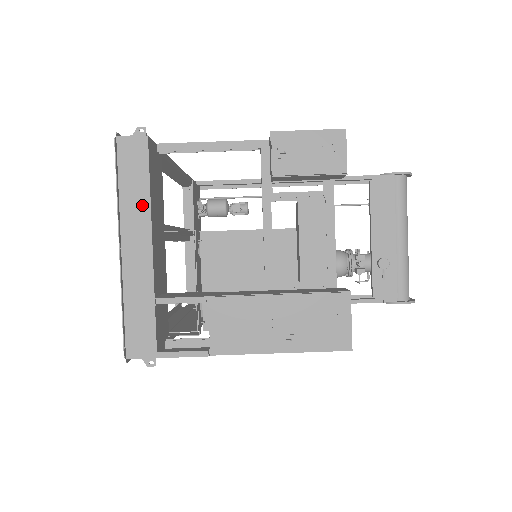
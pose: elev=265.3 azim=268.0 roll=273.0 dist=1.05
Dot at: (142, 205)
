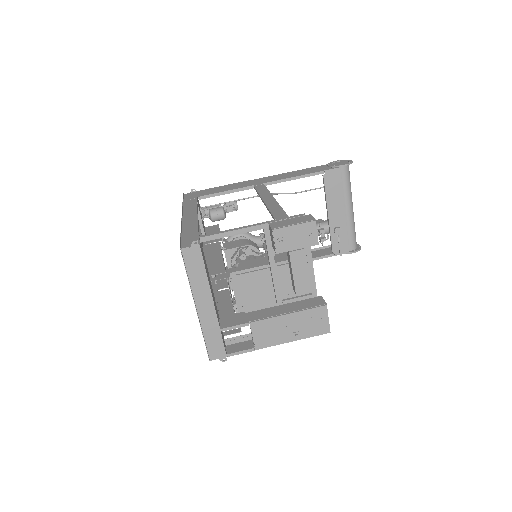
Dot at: (204, 283)
